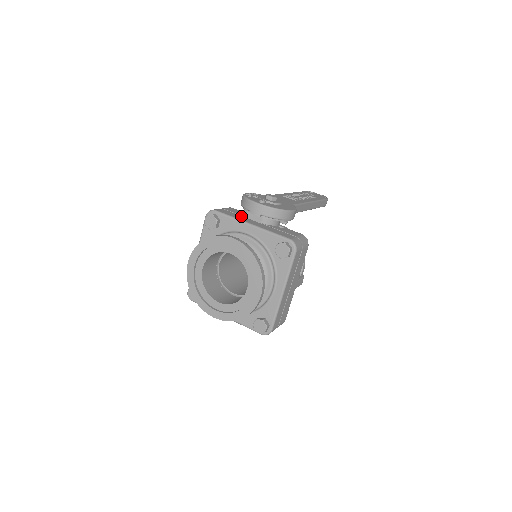
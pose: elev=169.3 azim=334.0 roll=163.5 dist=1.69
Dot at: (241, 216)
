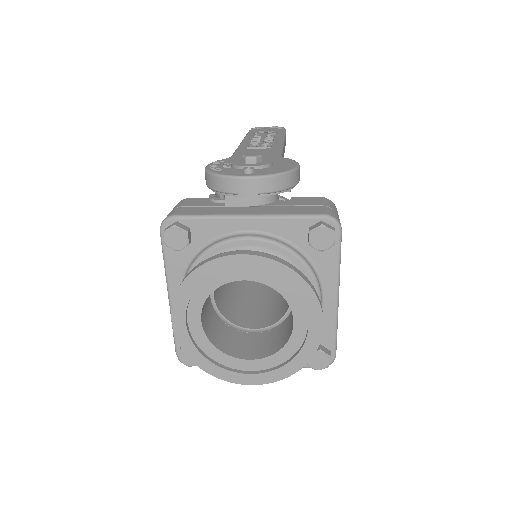
Dot at: (218, 207)
